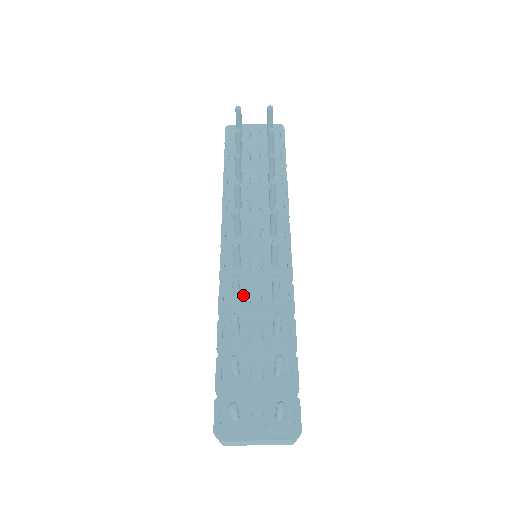
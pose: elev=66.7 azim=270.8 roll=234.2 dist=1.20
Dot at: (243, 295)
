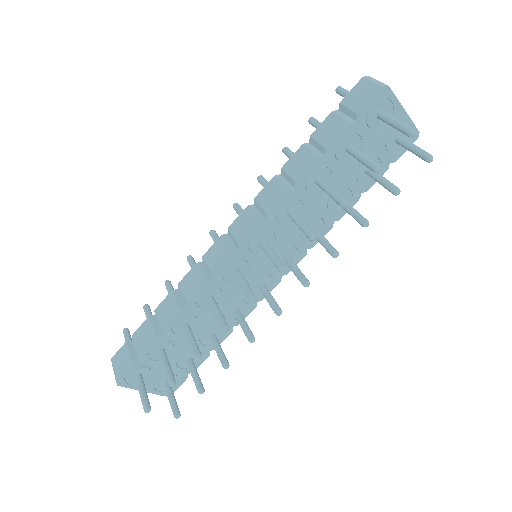
Dot at: (216, 298)
